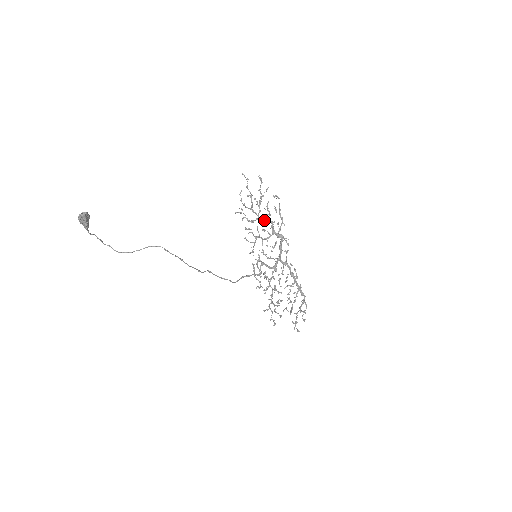
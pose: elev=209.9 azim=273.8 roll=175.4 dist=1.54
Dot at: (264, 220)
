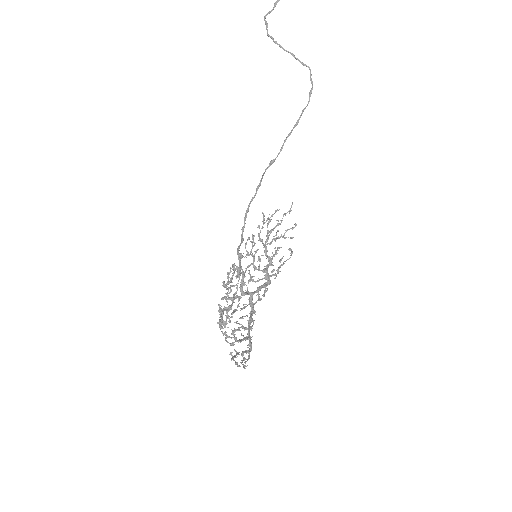
Dot at: occluded
